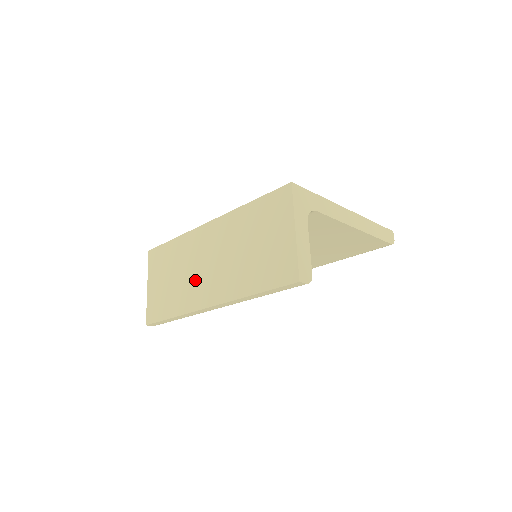
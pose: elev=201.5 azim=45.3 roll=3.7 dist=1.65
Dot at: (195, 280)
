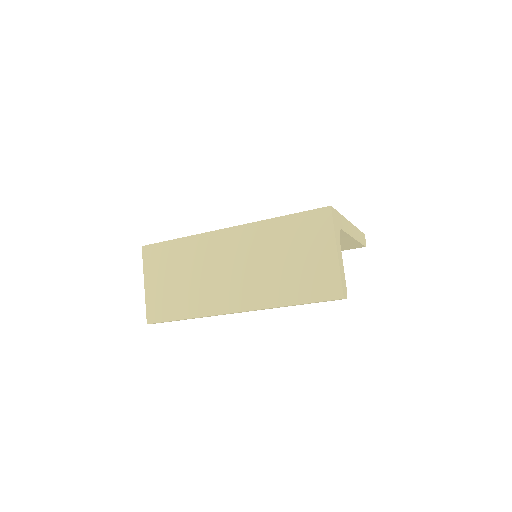
Dot at: (214, 284)
